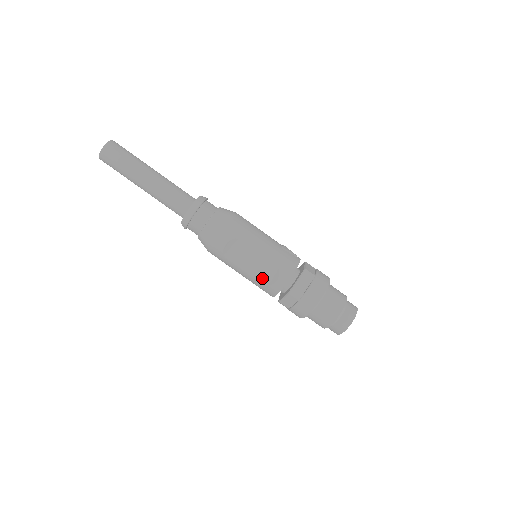
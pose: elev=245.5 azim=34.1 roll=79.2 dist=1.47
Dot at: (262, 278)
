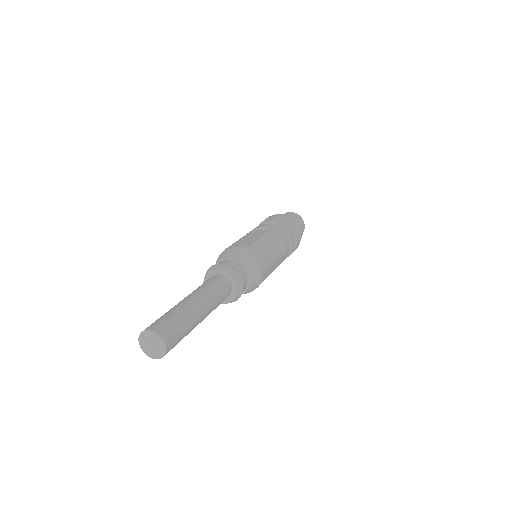
Dot at: occluded
